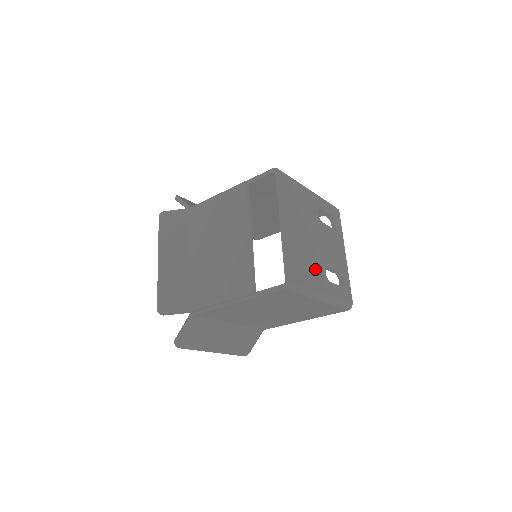
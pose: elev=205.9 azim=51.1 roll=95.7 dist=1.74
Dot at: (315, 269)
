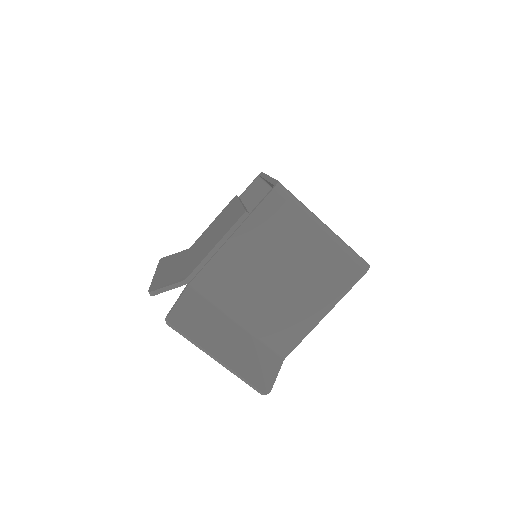
Dot at: occluded
